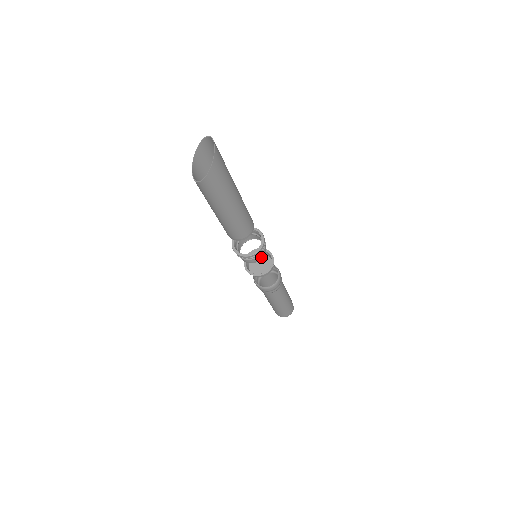
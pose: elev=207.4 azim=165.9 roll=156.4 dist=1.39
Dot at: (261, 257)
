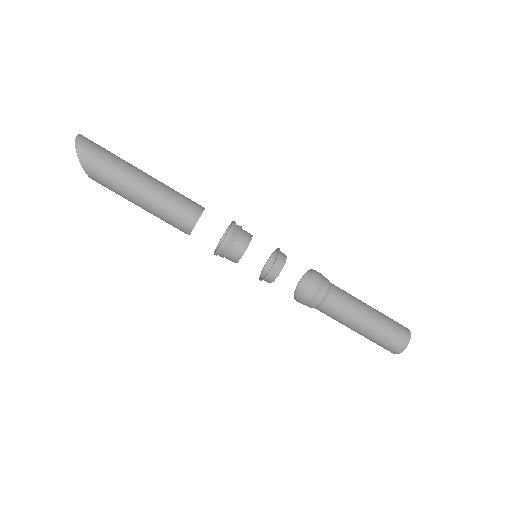
Dot at: (241, 251)
